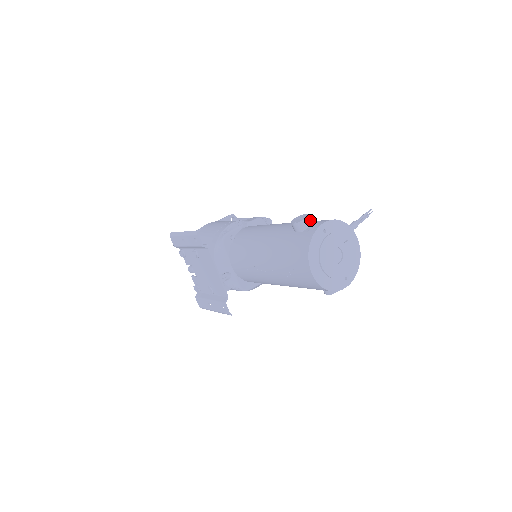
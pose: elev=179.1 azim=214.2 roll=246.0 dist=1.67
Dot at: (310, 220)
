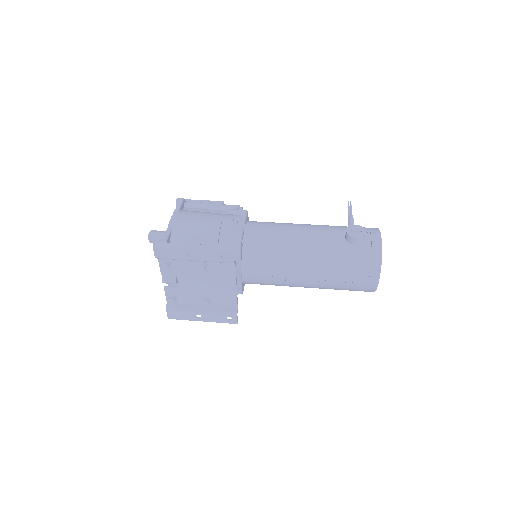
Dot at: occluded
